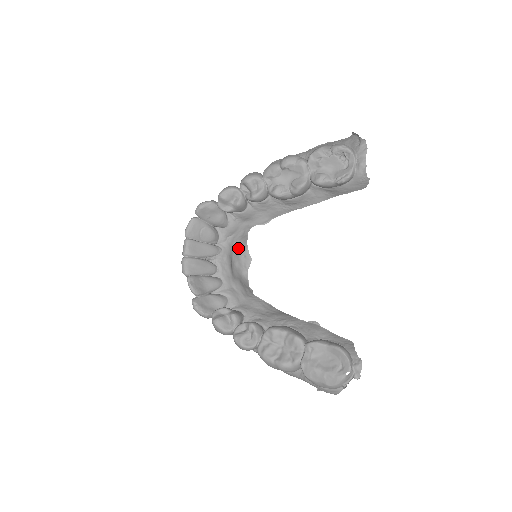
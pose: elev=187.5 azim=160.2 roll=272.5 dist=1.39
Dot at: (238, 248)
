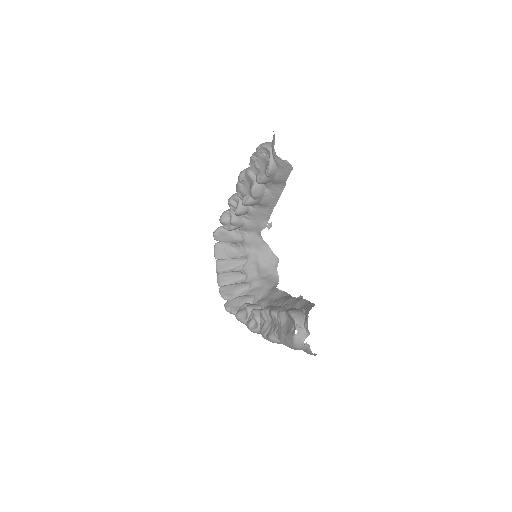
Dot at: (263, 254)
